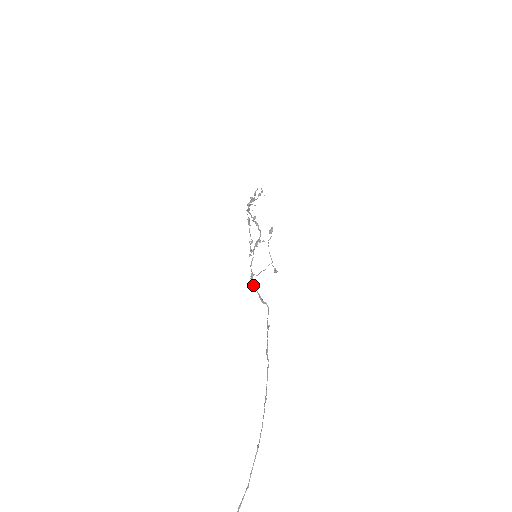
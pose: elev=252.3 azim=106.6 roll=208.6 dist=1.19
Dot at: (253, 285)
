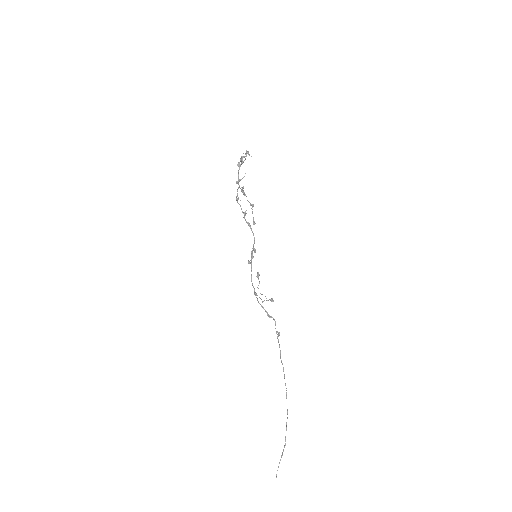
Dot at: (258, 301)
